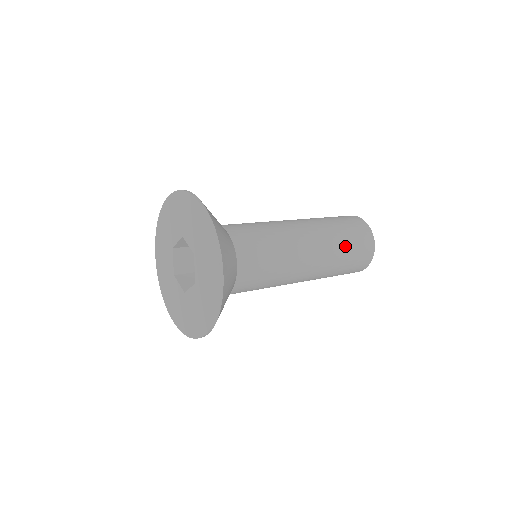
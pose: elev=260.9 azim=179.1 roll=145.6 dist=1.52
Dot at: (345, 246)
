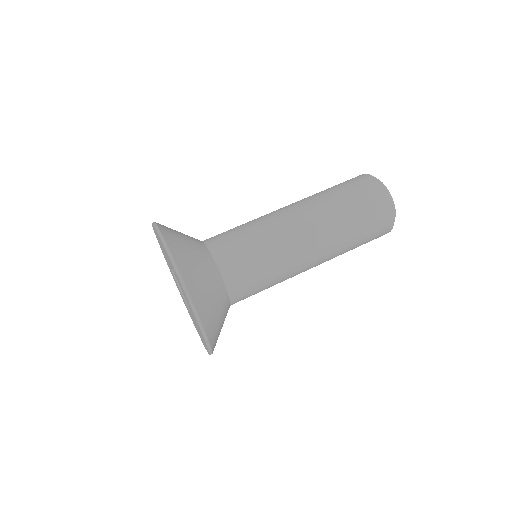
Dot at: (353, 225)
